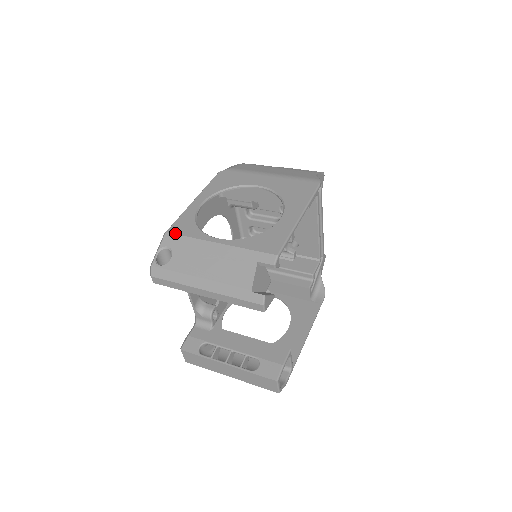
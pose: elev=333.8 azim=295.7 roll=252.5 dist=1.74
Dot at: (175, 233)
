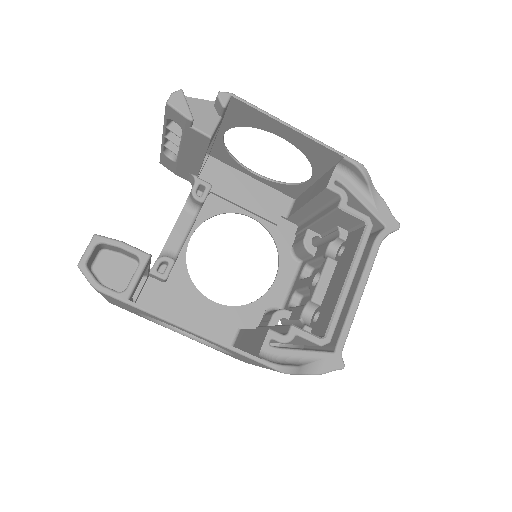
Dot at: occluded
